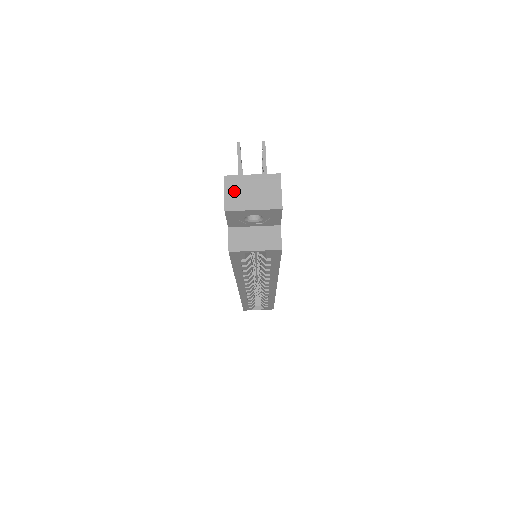
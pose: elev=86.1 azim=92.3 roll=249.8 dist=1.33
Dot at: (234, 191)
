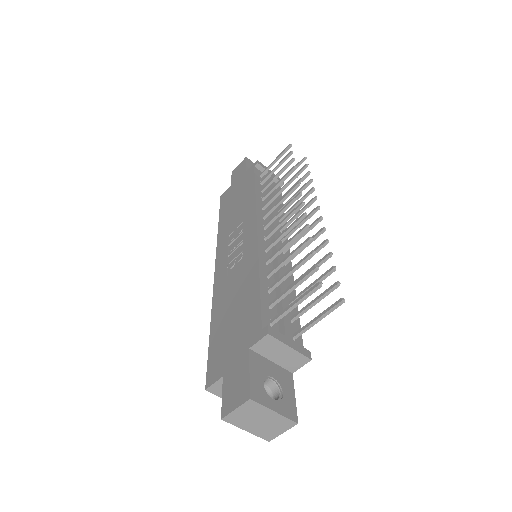
Dot at: (245, 413)
